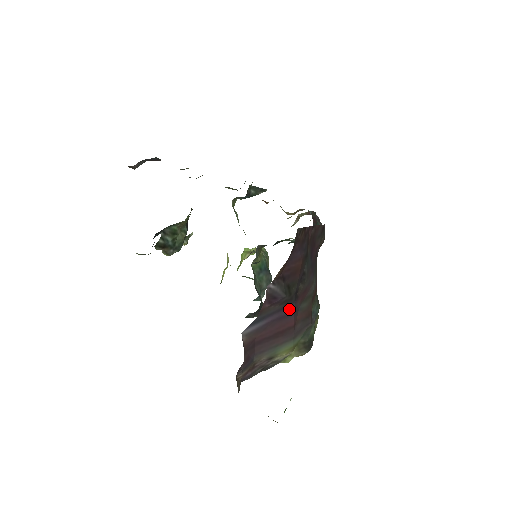
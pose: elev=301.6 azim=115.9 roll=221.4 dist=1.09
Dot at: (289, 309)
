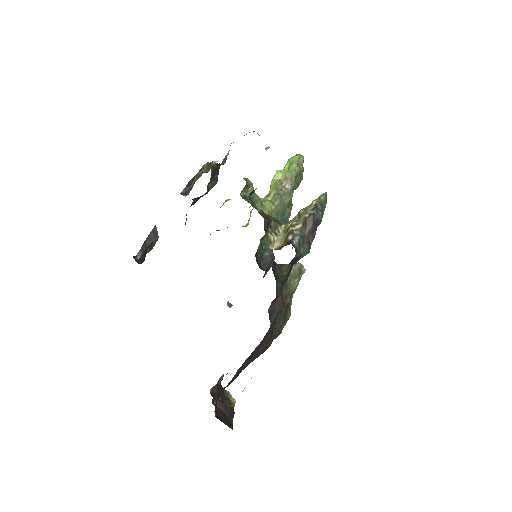
Dot at: occluded
